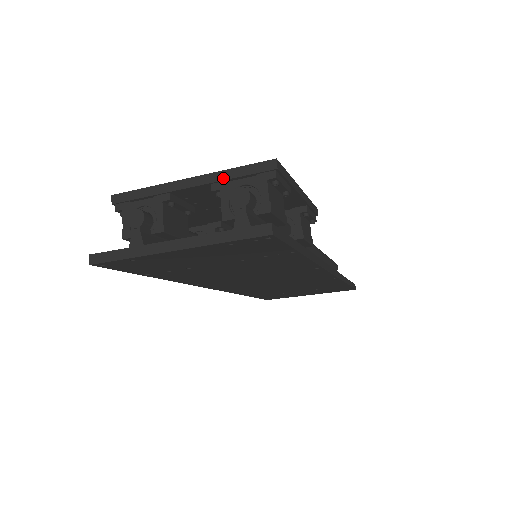
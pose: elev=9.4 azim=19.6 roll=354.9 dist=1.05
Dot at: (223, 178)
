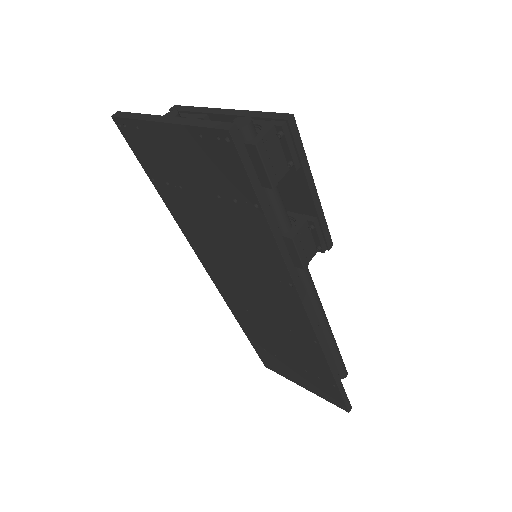
Dot at: (247, 115)
